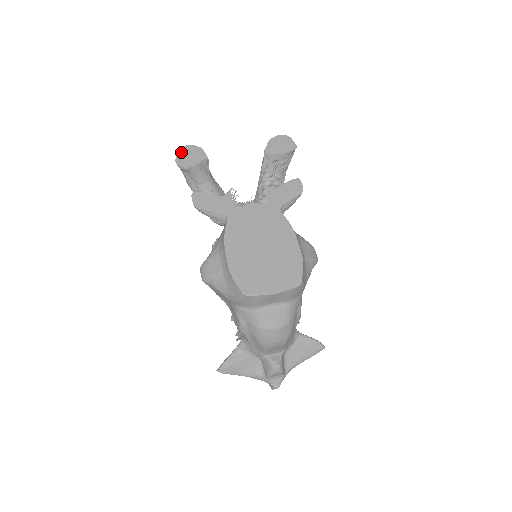
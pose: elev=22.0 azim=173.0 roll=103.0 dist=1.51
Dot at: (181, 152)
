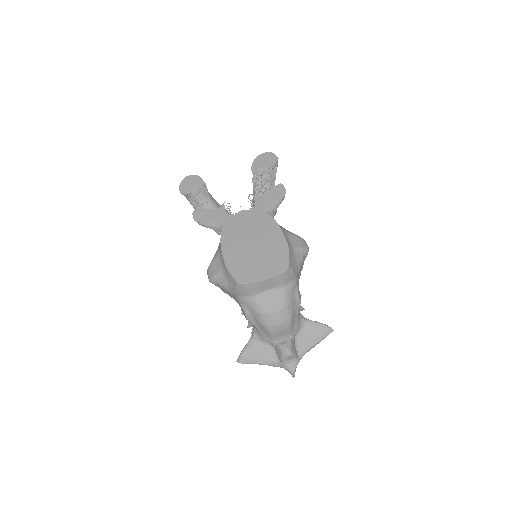
Dot at: (183, 182)
